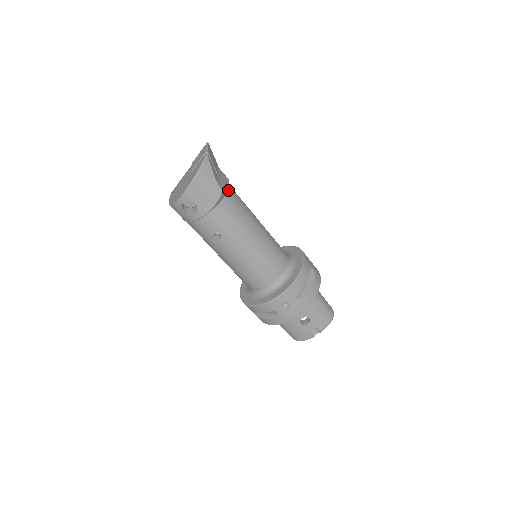
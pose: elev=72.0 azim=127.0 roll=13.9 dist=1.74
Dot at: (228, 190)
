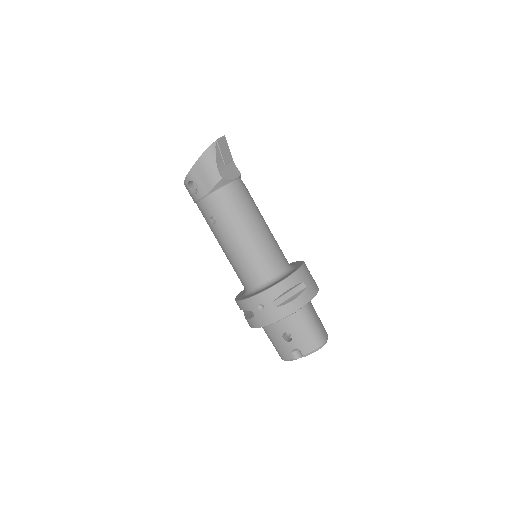
Dot at: (233, 181)
